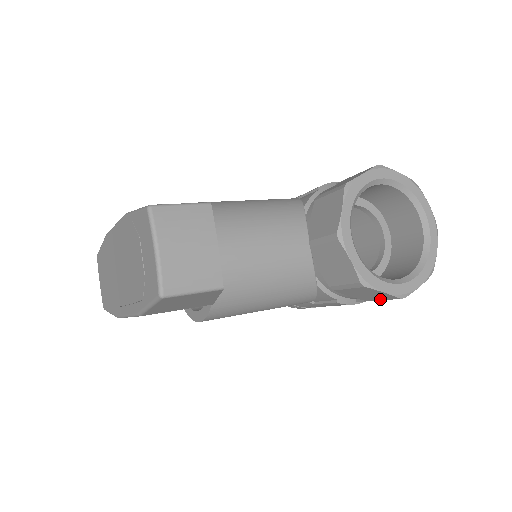
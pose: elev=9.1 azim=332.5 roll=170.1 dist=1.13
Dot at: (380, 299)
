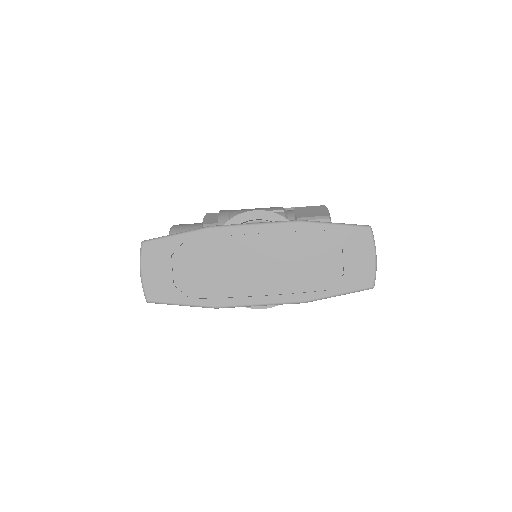
Dot at: occluded
